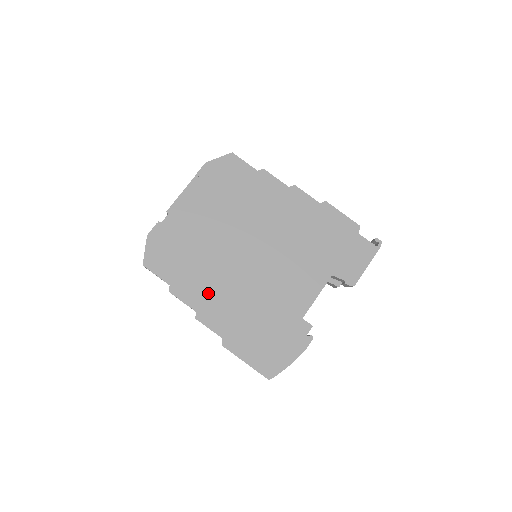
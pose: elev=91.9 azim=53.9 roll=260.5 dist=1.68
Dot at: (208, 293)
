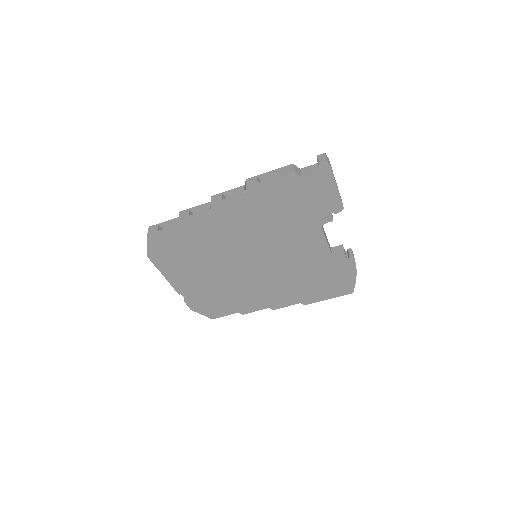
Dot at: (261, 298)
